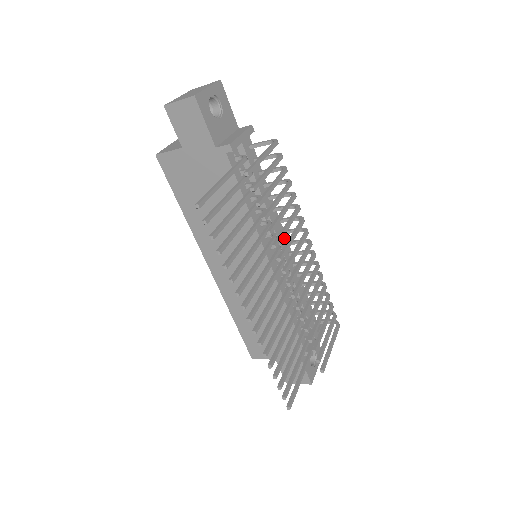
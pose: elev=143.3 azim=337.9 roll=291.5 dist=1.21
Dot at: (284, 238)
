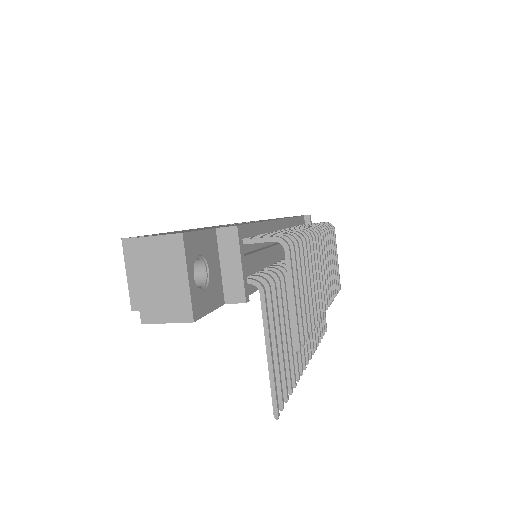
Dot at: (277, 225)
